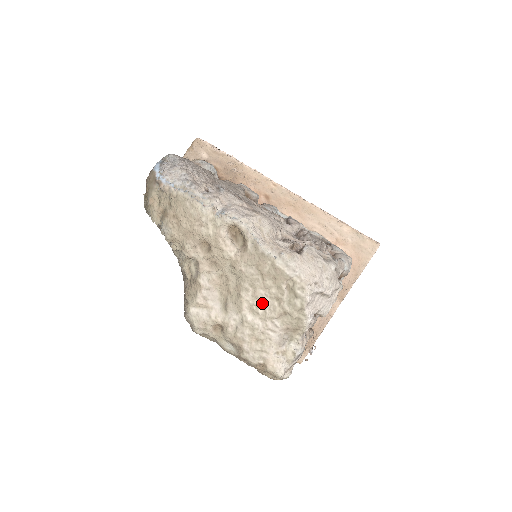
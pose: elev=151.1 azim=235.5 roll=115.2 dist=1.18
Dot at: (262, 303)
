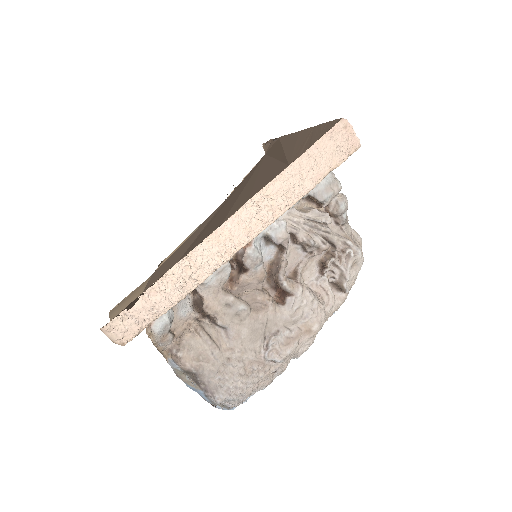
Dot at: occluded
